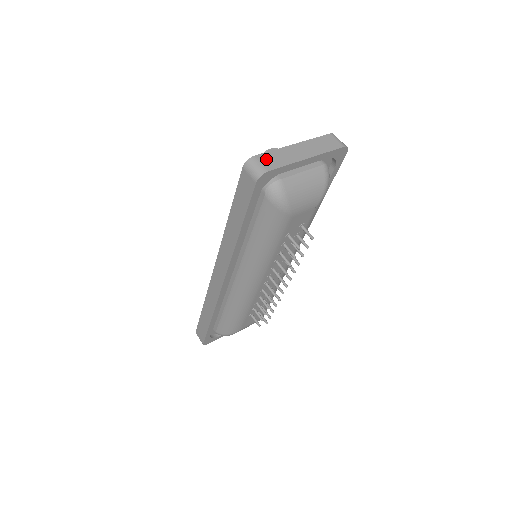
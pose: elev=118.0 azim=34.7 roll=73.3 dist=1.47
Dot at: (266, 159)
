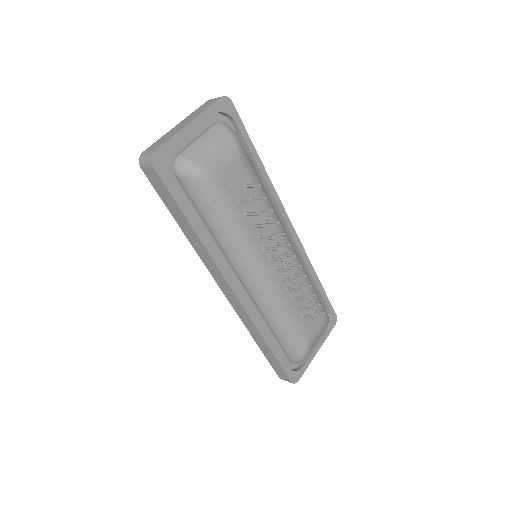
Dot at: (152, 147)
